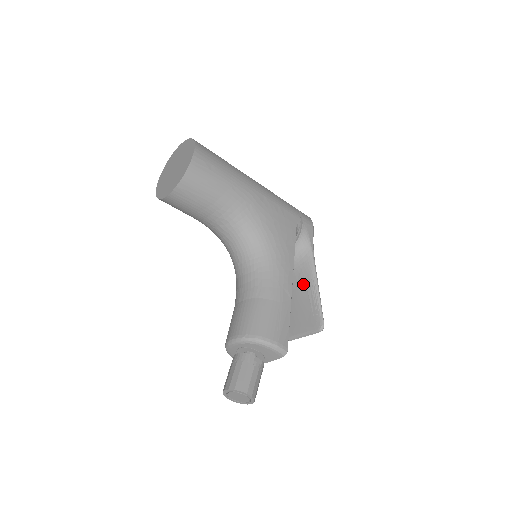
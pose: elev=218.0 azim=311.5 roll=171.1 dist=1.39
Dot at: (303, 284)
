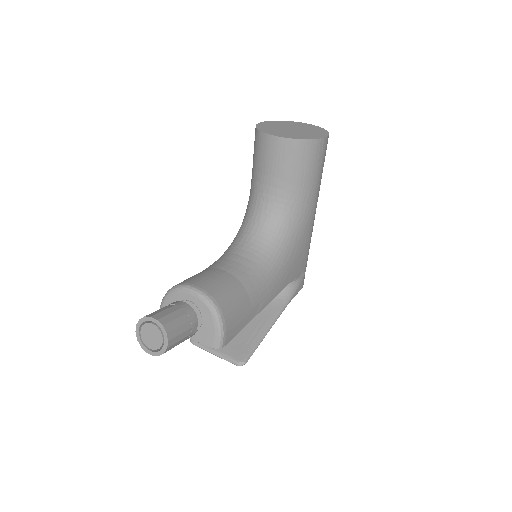
Dot at: (258, 317)
